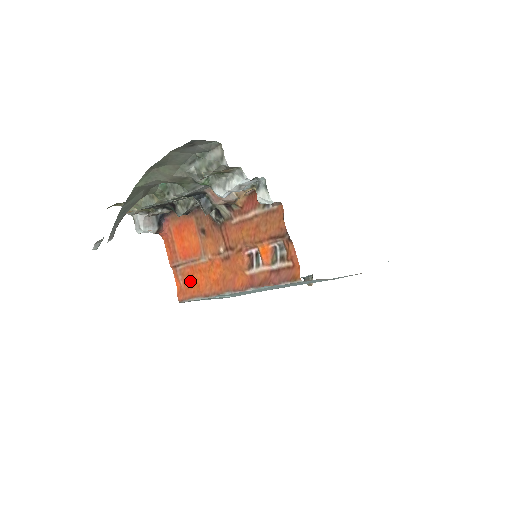
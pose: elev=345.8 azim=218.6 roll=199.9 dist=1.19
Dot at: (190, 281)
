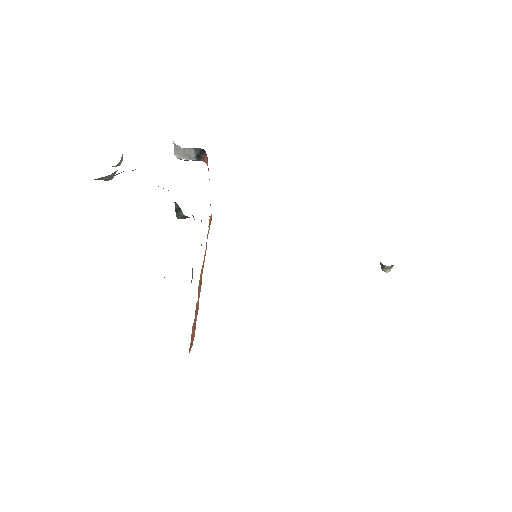
Dot at: occluded
